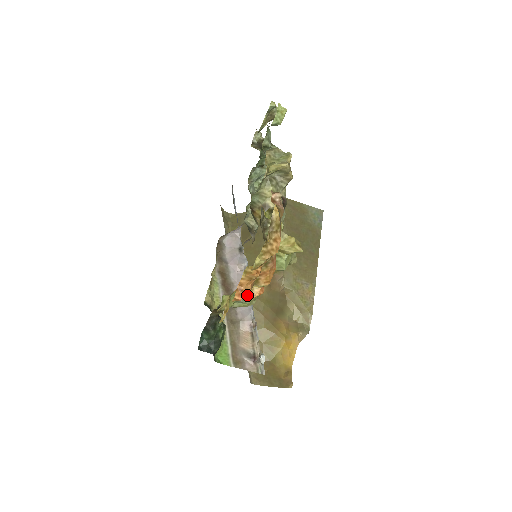
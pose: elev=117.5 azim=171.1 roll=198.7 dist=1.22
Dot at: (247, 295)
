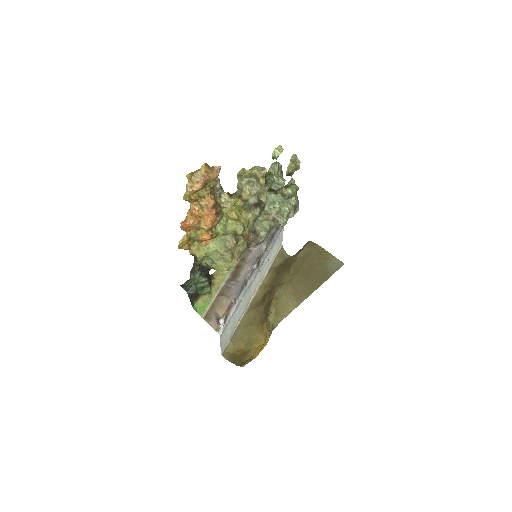
Dot at: (198, 236)
